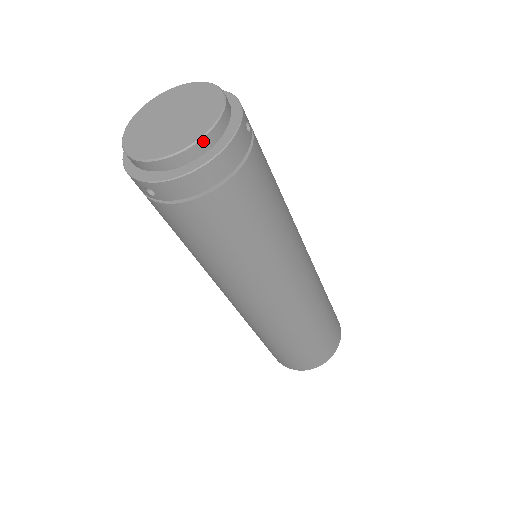
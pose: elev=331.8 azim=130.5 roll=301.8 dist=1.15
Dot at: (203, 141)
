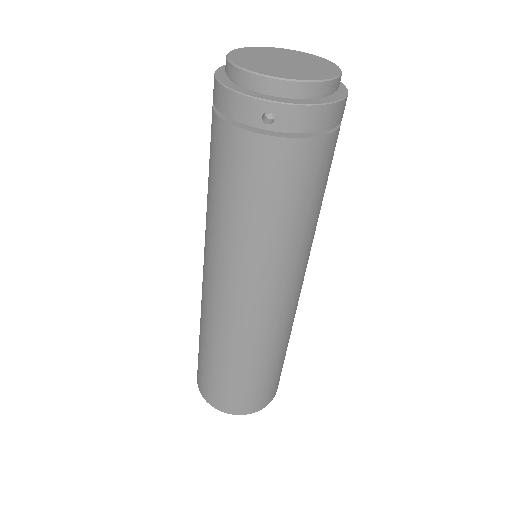
Dot at: (336, 81)
